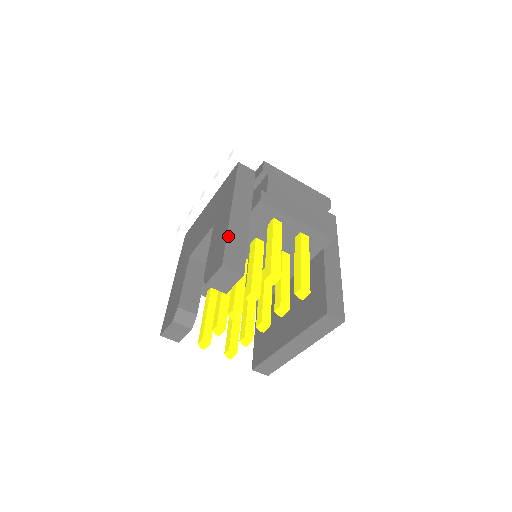
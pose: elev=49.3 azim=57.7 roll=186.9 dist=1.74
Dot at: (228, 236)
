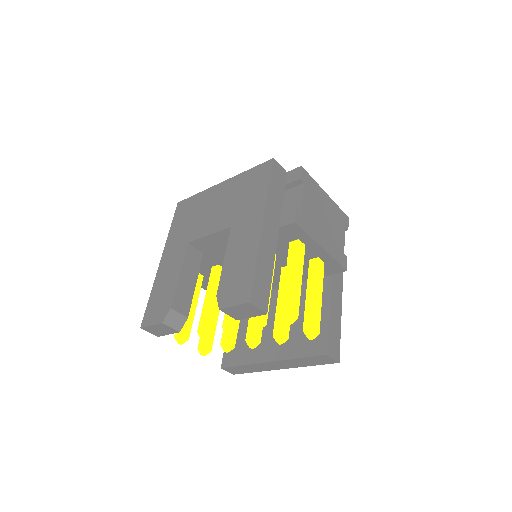
Dot at: (257, 262)
